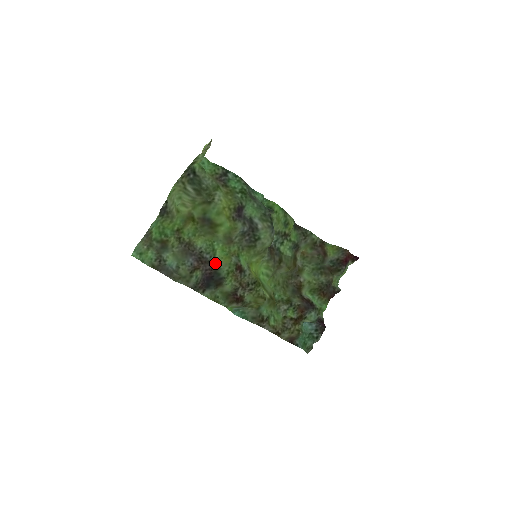
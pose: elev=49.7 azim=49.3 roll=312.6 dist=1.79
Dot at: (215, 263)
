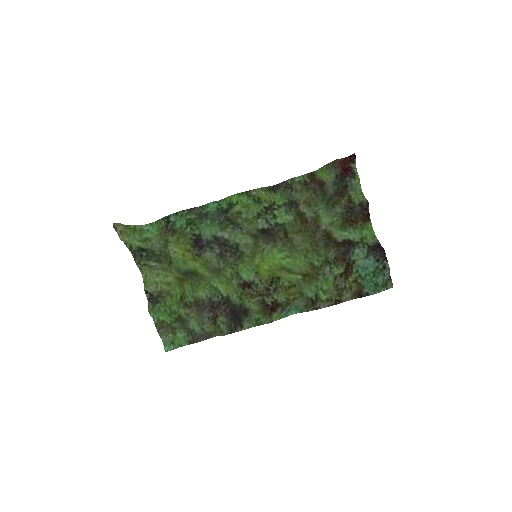
Dot at: (225, 299)
